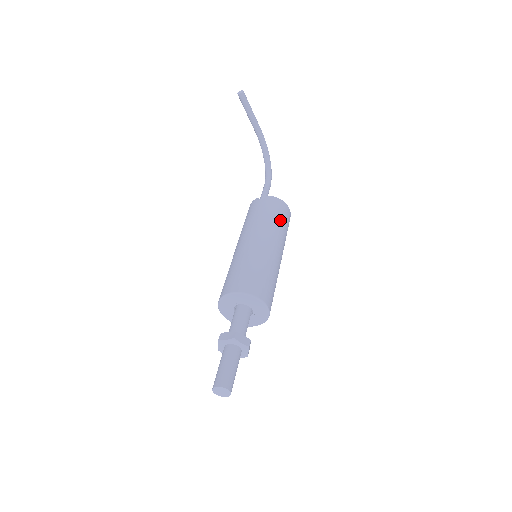
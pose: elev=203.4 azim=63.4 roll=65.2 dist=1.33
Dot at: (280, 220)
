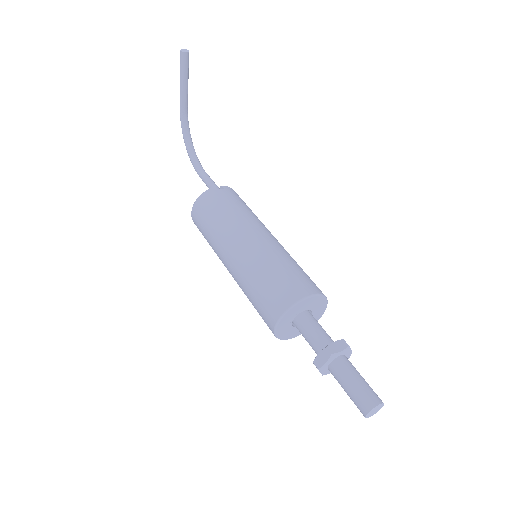
Dot at: occluded
